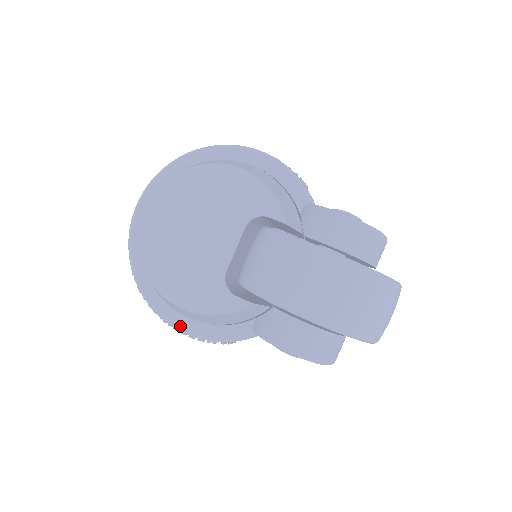
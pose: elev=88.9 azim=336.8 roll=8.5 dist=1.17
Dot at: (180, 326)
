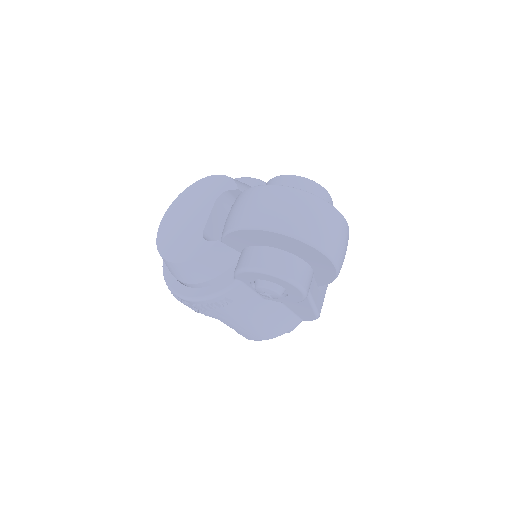
Dot at: (189, 296)
